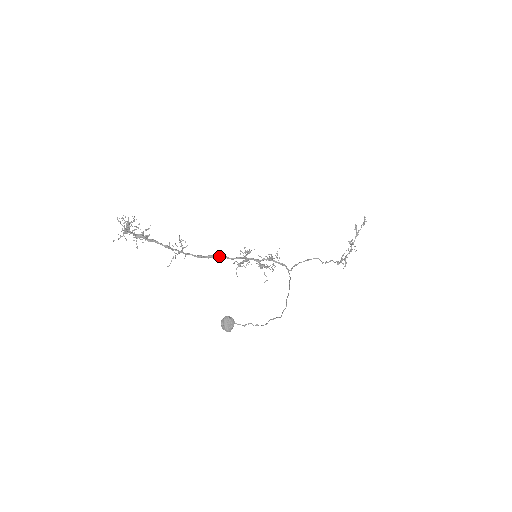
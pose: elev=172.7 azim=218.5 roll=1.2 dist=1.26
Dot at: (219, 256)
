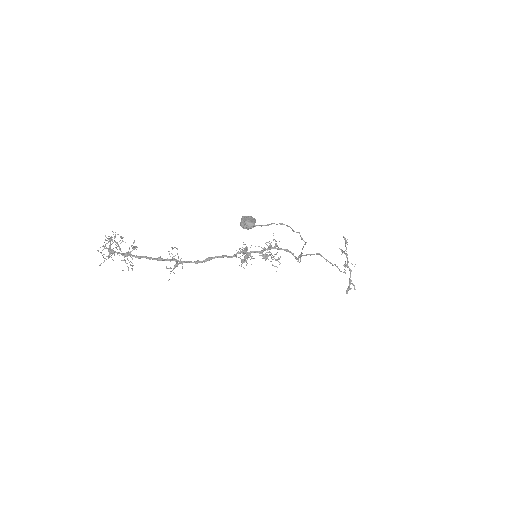
Dot at: (218, 256)
